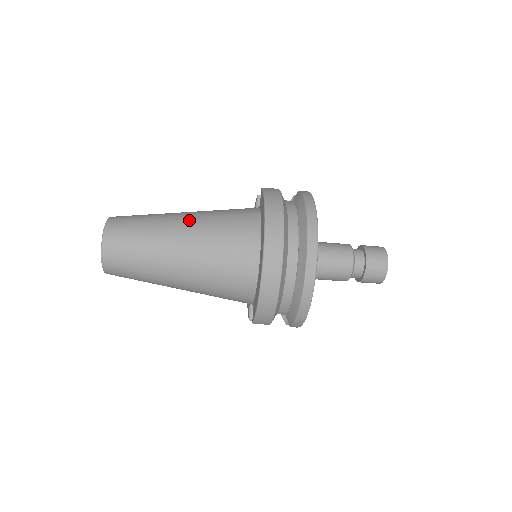
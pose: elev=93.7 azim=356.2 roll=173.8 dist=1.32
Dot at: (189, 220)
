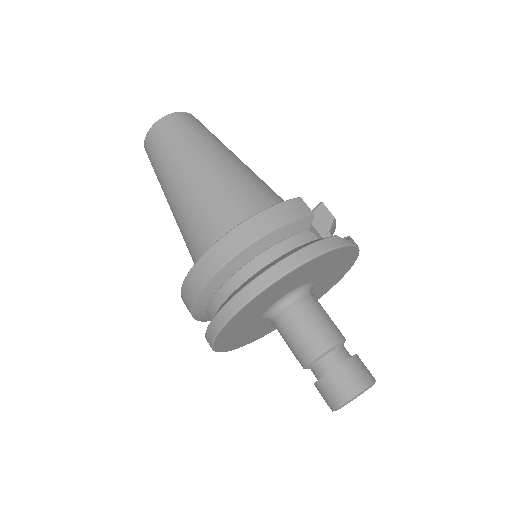
Dot at: (212, 168)
